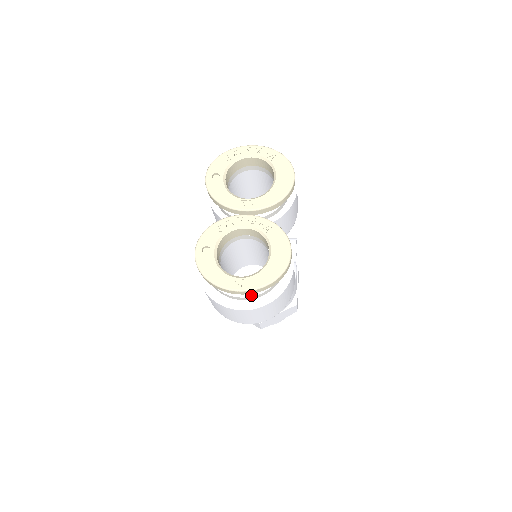
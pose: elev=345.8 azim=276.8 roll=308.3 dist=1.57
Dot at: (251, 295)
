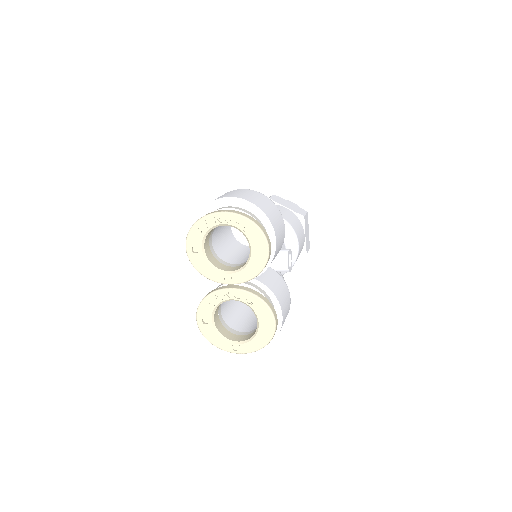
Dot at: occluded
